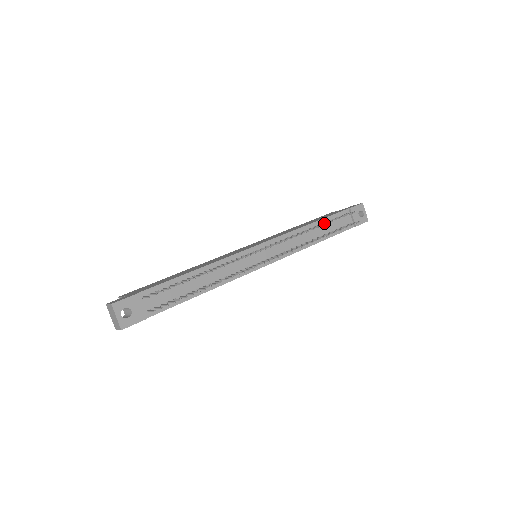
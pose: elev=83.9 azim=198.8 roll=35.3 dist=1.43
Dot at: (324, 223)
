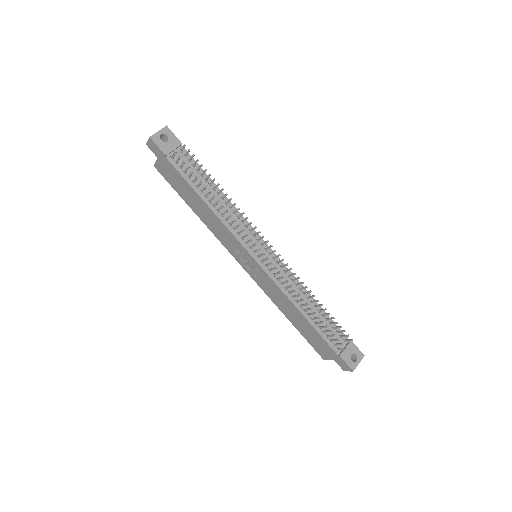
Dot at: (322, 309)
